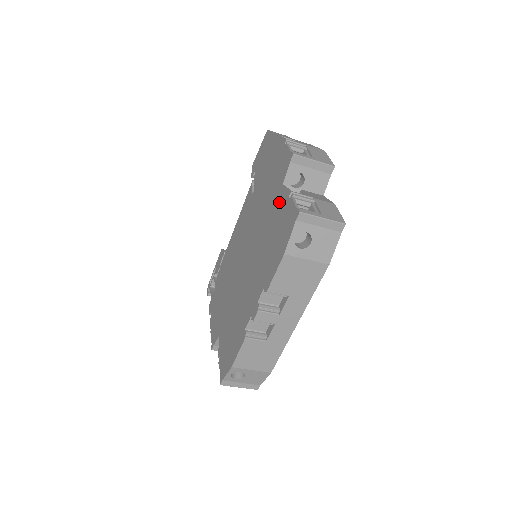
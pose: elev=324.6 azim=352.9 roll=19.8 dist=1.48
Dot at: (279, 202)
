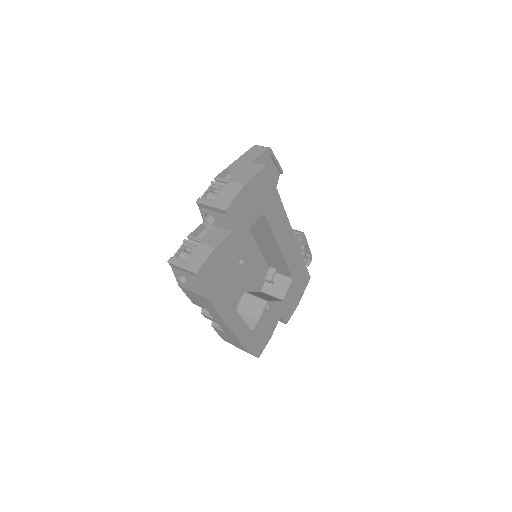
Dot at: (202, 236)
